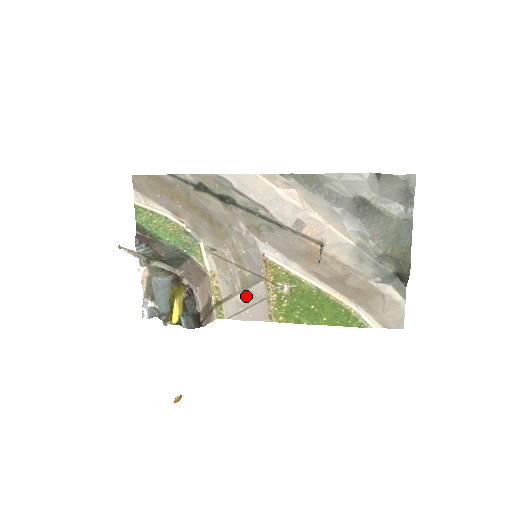
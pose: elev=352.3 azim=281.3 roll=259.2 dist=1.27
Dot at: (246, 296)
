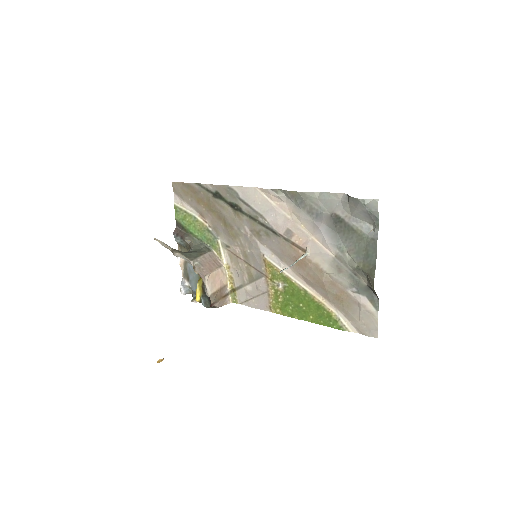
Dot at: (252, 288)
